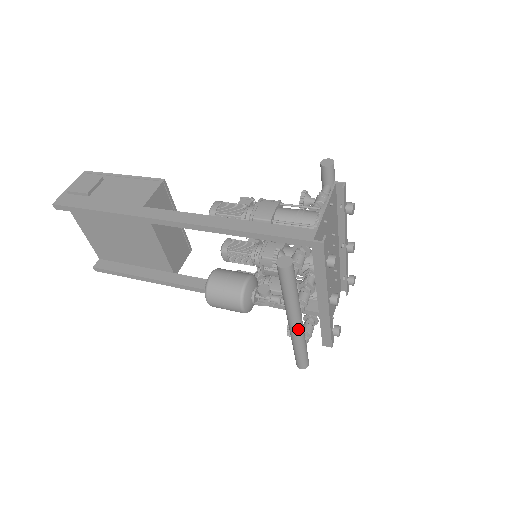
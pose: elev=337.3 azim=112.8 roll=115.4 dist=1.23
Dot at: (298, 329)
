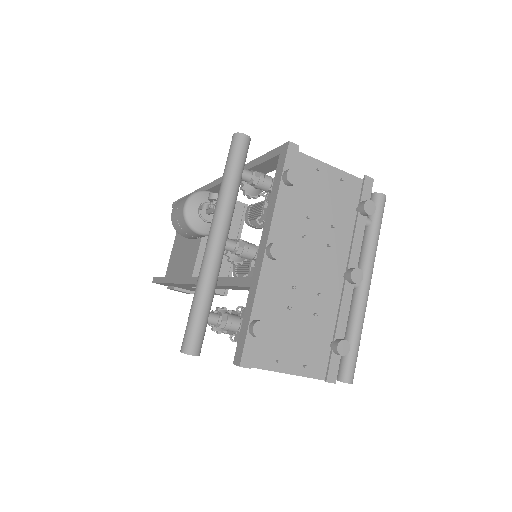
Dot at: (210, 248)
